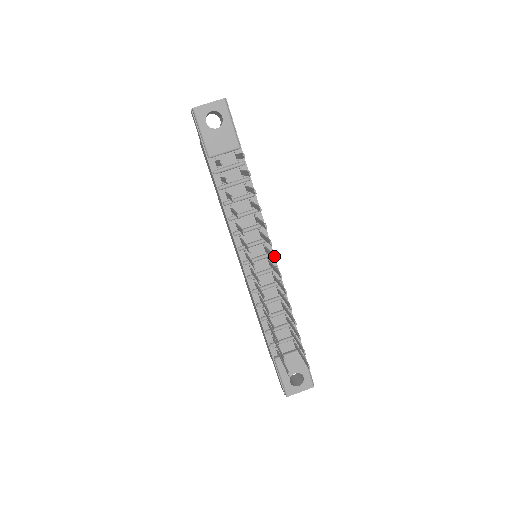
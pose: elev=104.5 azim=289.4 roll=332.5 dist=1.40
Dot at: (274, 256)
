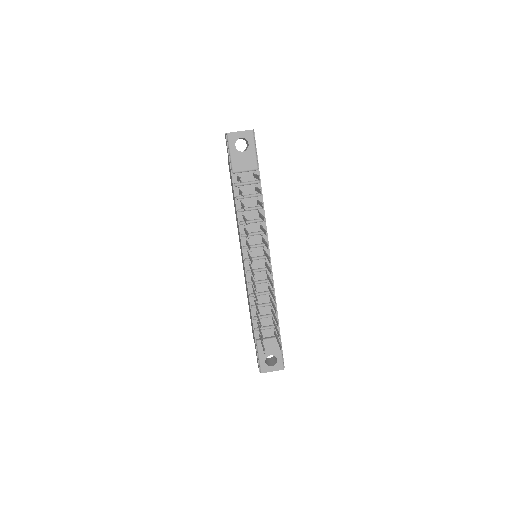
Dot at: (269, 258)
